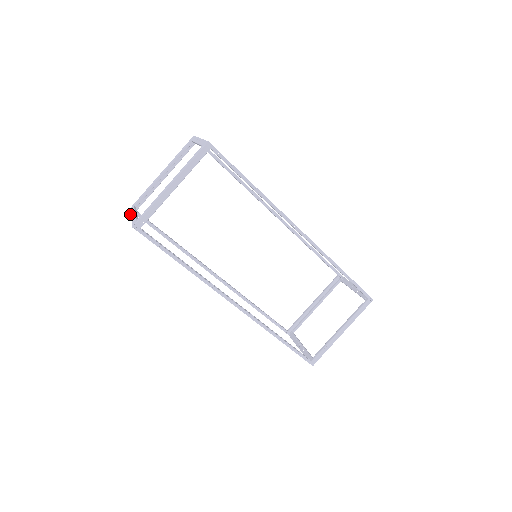
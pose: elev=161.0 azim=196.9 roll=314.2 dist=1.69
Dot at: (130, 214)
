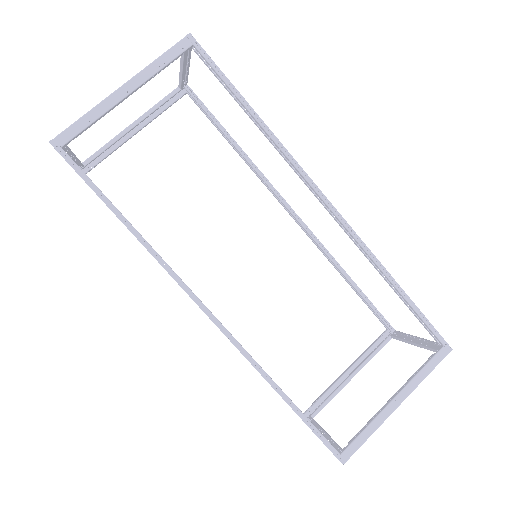
Dot at: occluded
